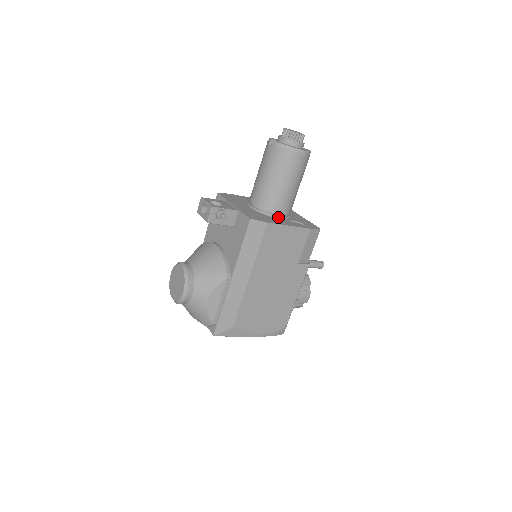
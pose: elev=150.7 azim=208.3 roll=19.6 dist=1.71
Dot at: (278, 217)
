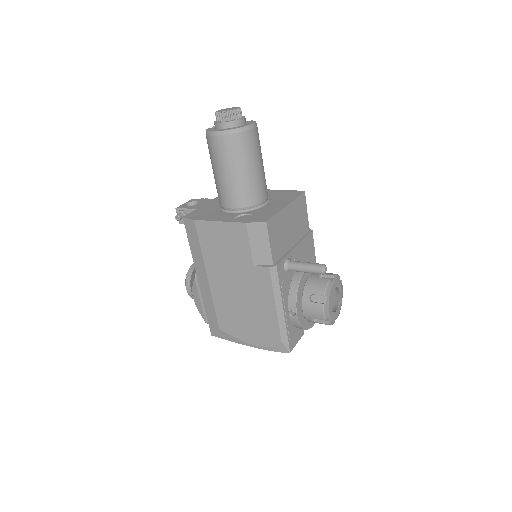
Dot at: (228, 212)
